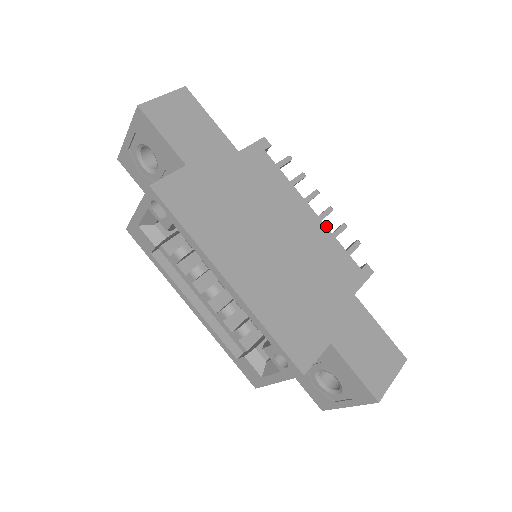
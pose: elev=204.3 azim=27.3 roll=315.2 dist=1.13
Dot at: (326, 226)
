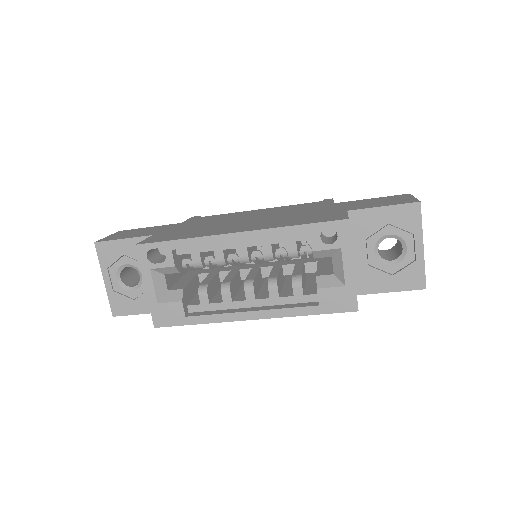
Dot at: (276, 207)
